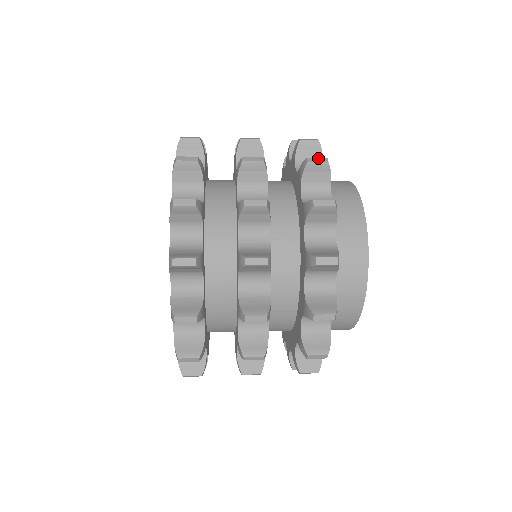
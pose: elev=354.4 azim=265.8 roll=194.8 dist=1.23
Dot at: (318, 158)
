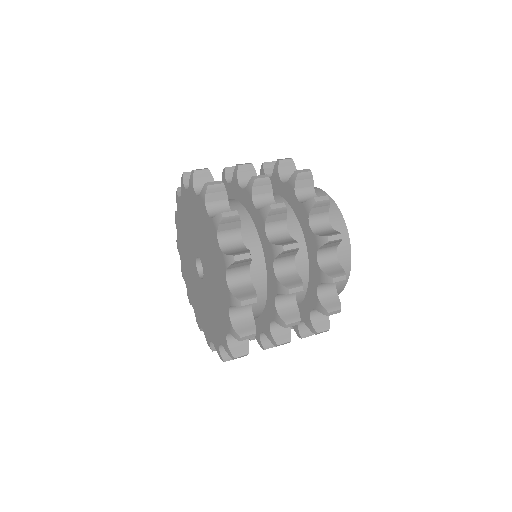
Dot at: (322, 197)
